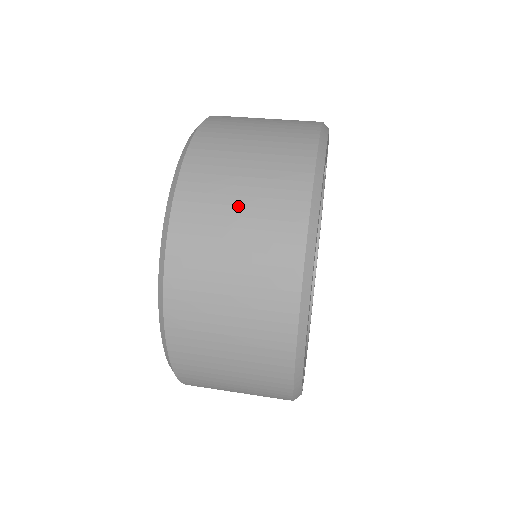
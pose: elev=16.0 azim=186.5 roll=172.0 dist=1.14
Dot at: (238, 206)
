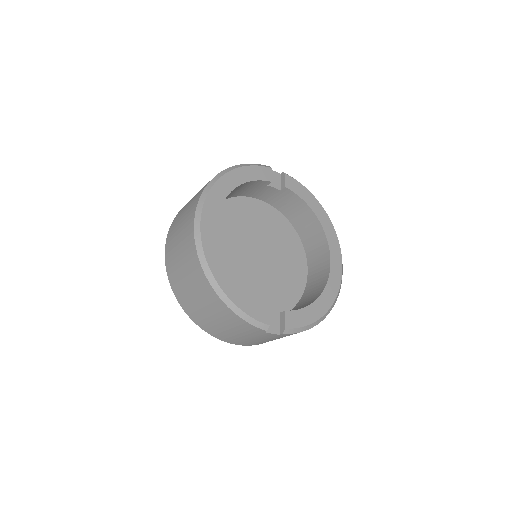
Dot at: (178, 234)
